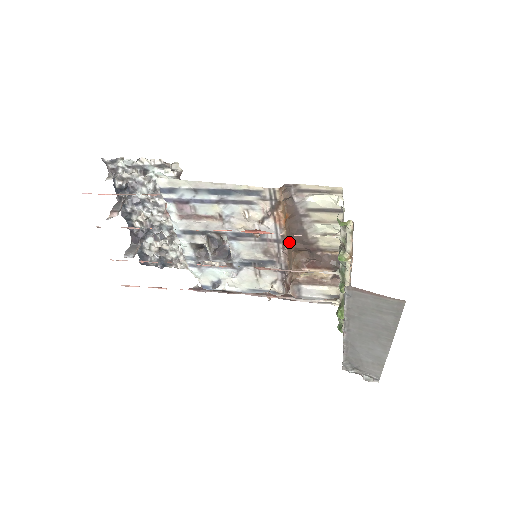
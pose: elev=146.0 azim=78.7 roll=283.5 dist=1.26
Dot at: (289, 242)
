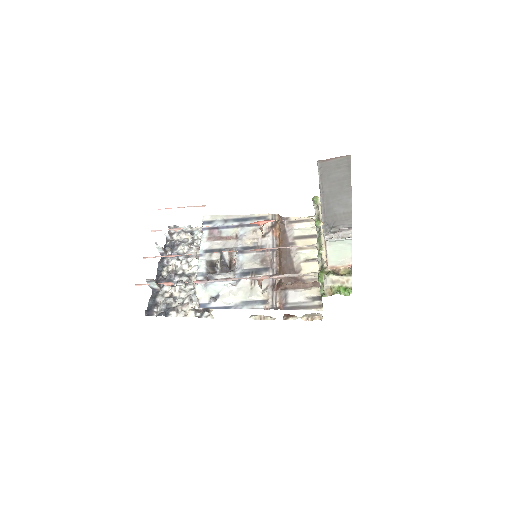
Dot at: (280, 265)
